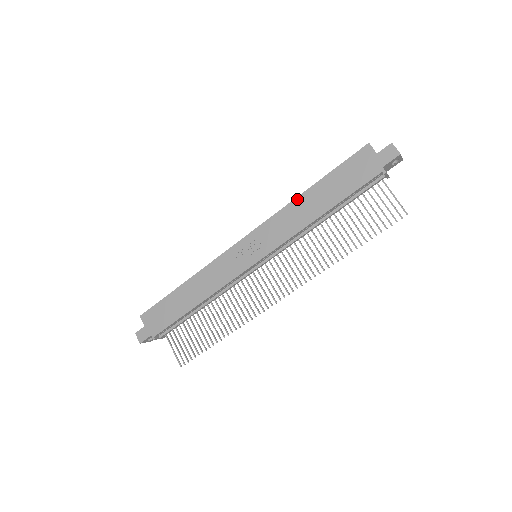
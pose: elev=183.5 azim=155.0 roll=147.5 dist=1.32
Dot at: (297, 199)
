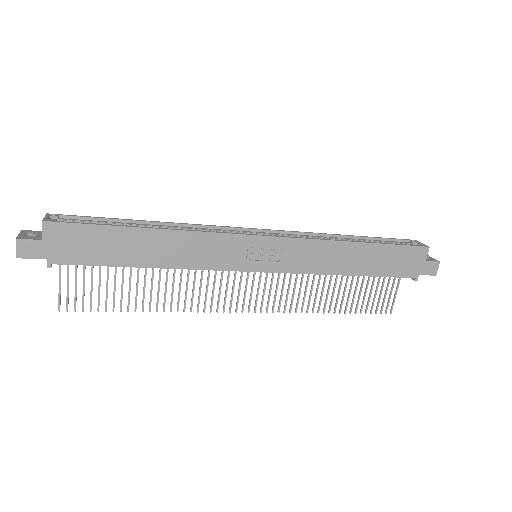
Dot at: (345, 243)
